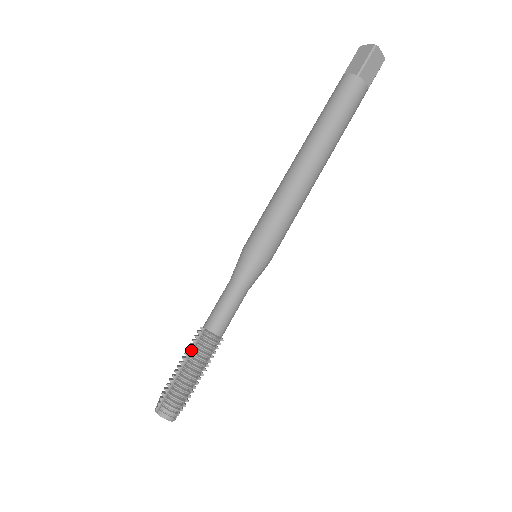
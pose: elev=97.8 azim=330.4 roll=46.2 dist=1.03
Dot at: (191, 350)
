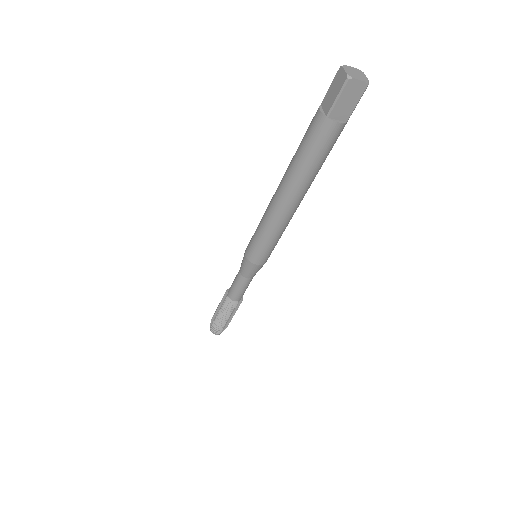
Dot at: (222, 304)
